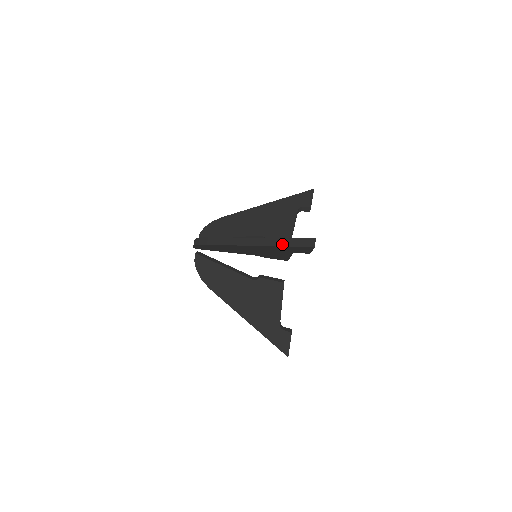
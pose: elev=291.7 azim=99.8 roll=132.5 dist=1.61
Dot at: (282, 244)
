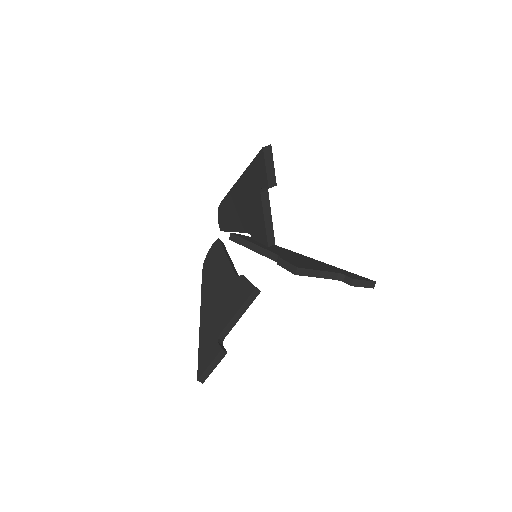
Dot at: (251, 164)
